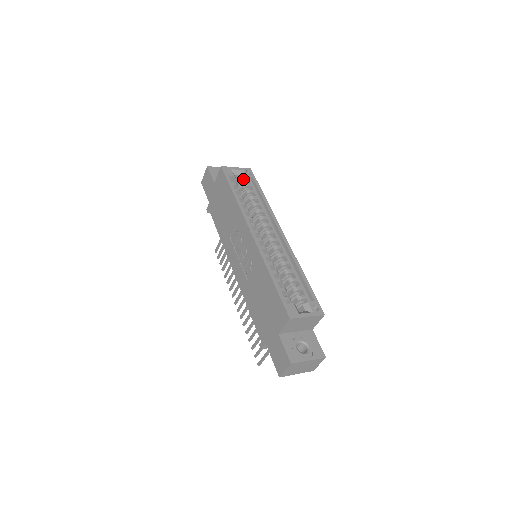
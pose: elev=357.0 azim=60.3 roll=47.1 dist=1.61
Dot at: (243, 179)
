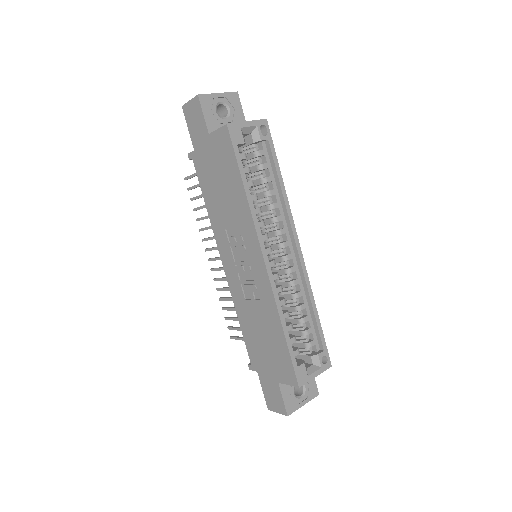
Dot at: (255, 142)
